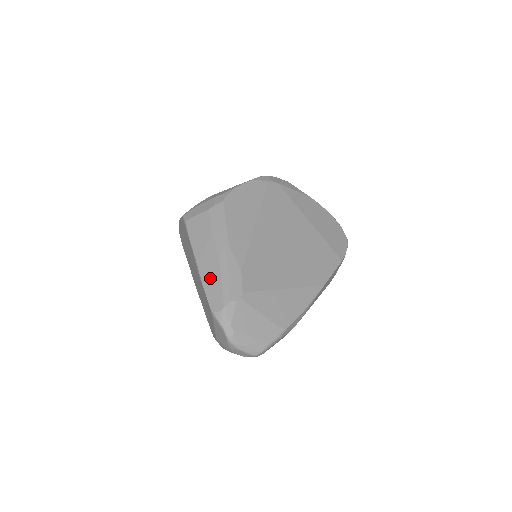
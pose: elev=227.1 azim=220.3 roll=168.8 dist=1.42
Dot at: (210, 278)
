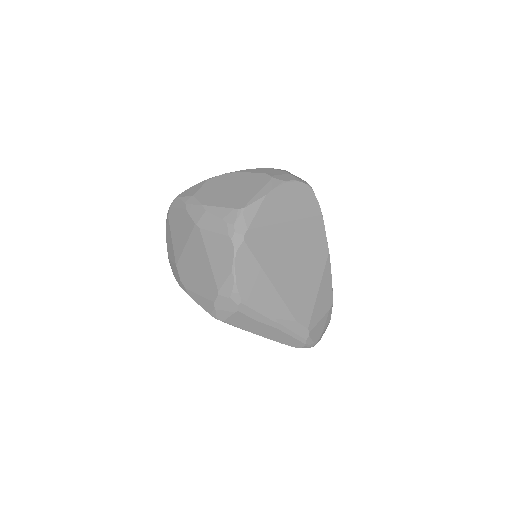
Dot at: (281, 339)
